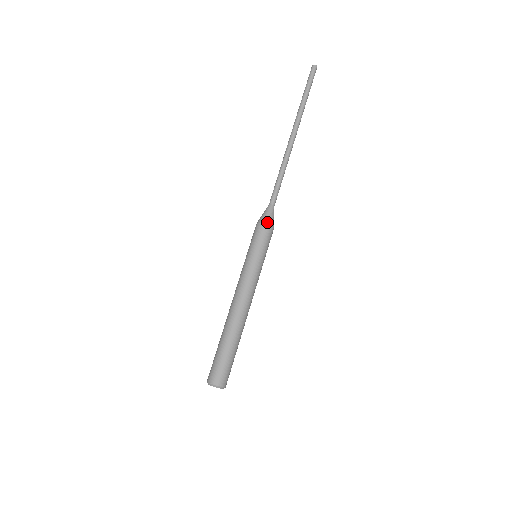
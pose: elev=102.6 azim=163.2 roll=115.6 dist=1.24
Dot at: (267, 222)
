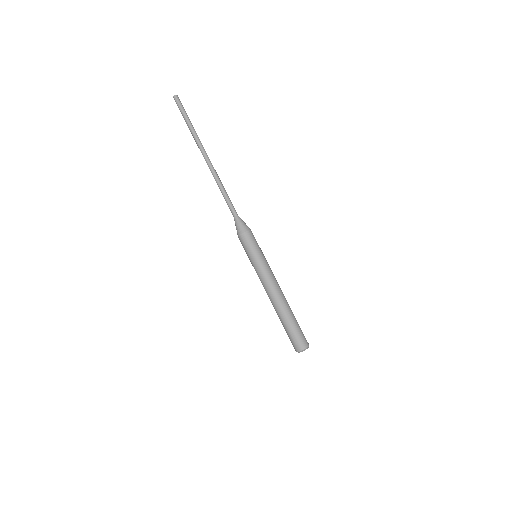
Dot at: (247, 229)
